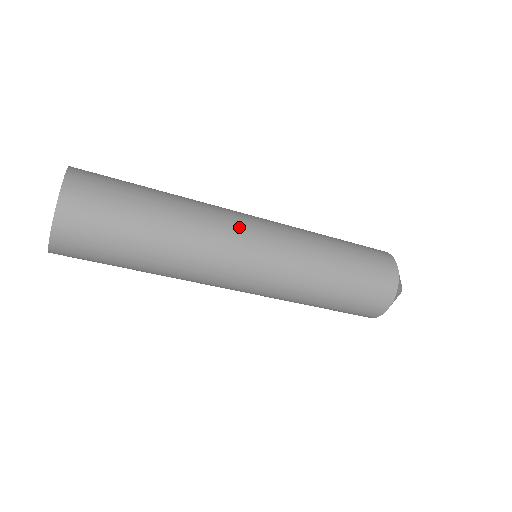
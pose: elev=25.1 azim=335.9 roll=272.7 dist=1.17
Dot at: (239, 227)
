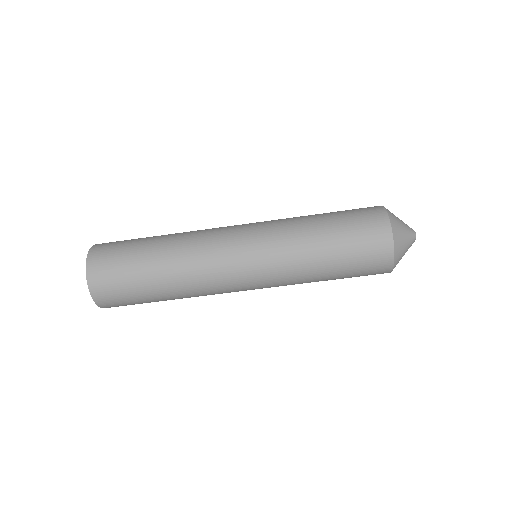
Dot at: (221, 254)
